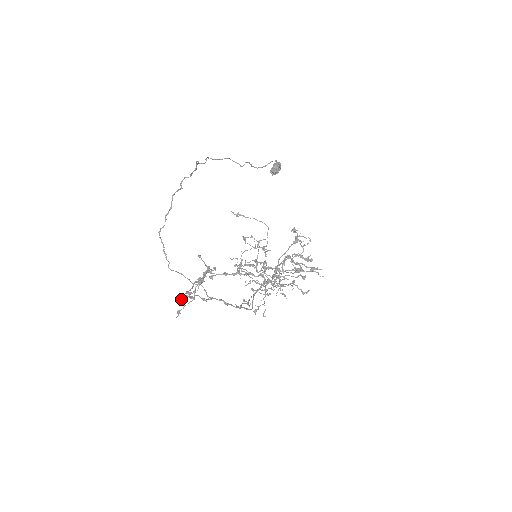
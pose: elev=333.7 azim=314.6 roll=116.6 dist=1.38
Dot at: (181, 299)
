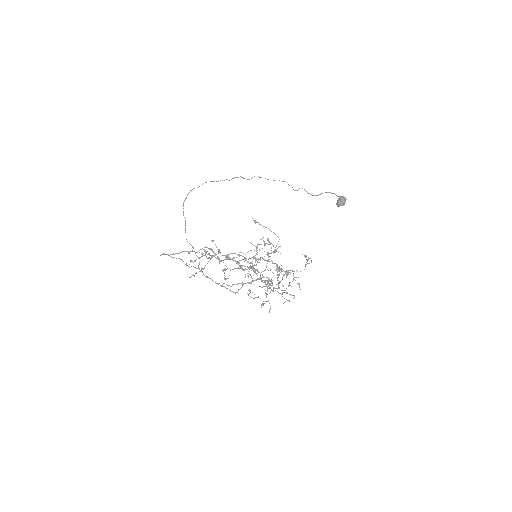
Dot at: (161, 254)
